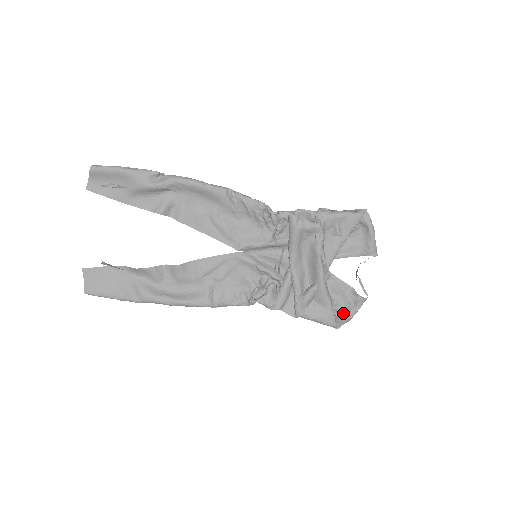
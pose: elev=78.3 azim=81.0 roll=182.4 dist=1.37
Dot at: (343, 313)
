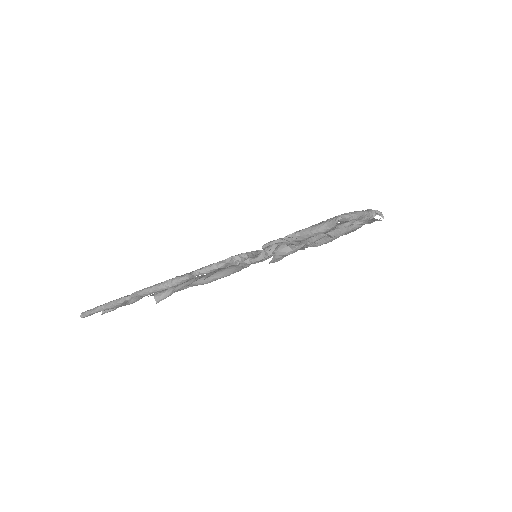
Dot at: (365, 223)
